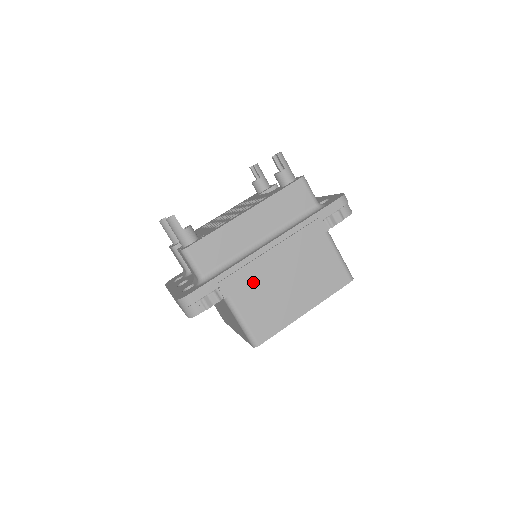
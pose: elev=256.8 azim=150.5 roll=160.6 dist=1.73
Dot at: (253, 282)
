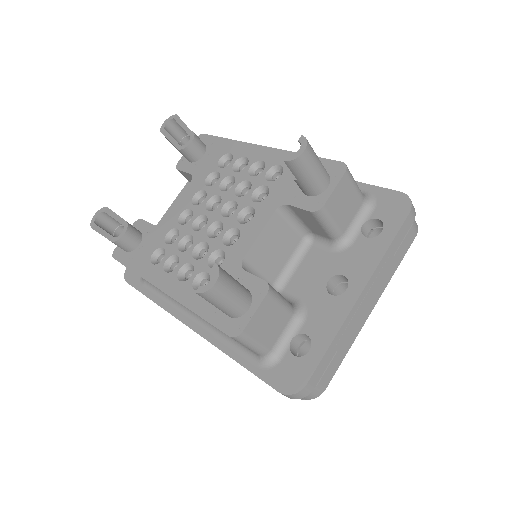
Dot at: occluded
